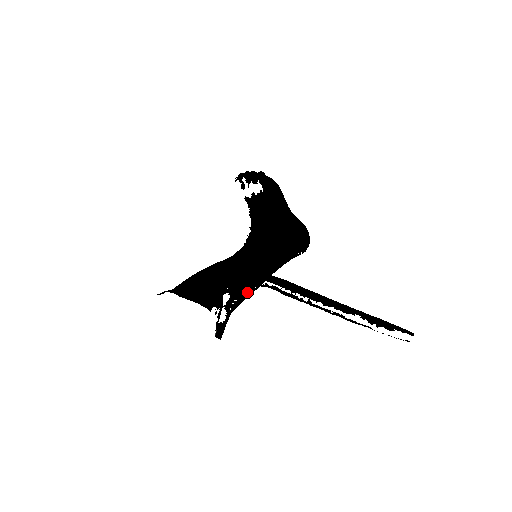
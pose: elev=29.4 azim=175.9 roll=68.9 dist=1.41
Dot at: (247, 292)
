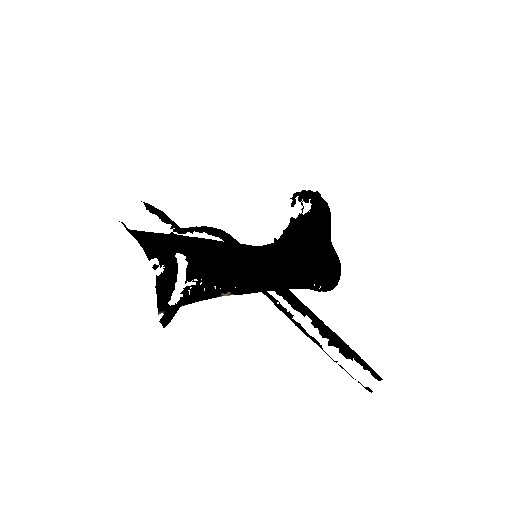
Dot at: (219, 283)
